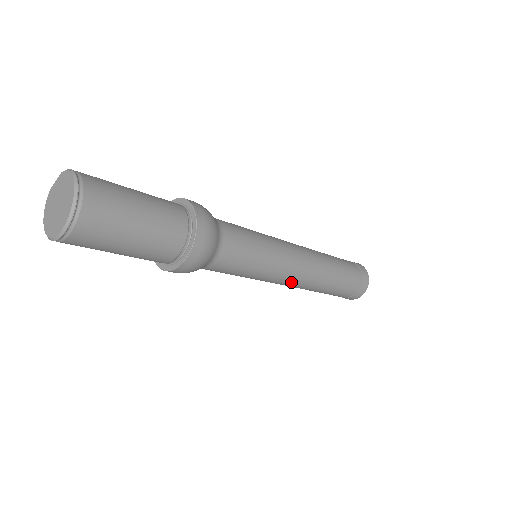
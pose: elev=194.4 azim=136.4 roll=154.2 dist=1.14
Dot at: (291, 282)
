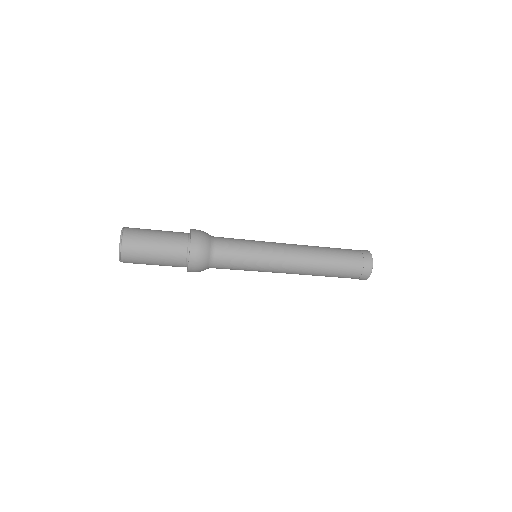
Dot at: (288, 262)
